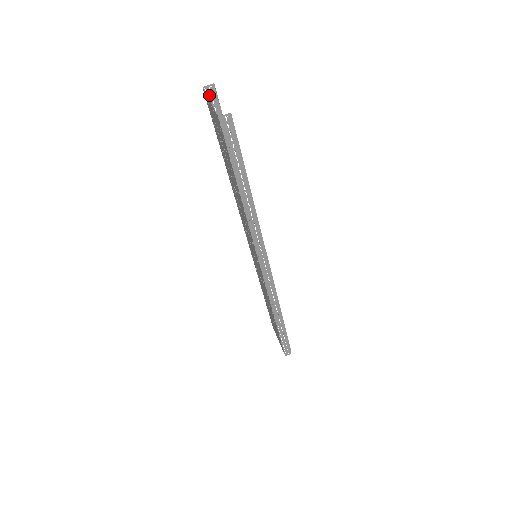
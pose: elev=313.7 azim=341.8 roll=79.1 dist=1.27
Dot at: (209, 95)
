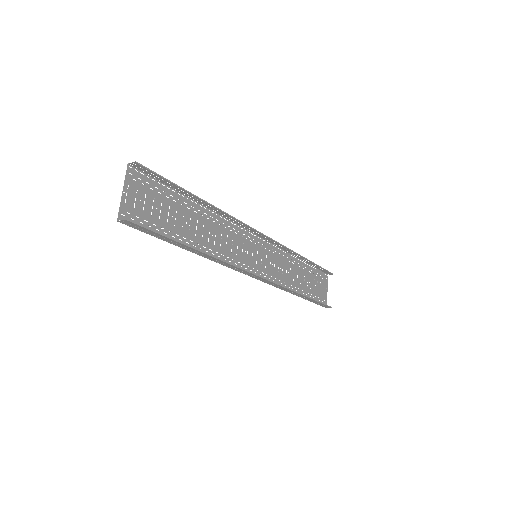
Dot at: (138, 167)
